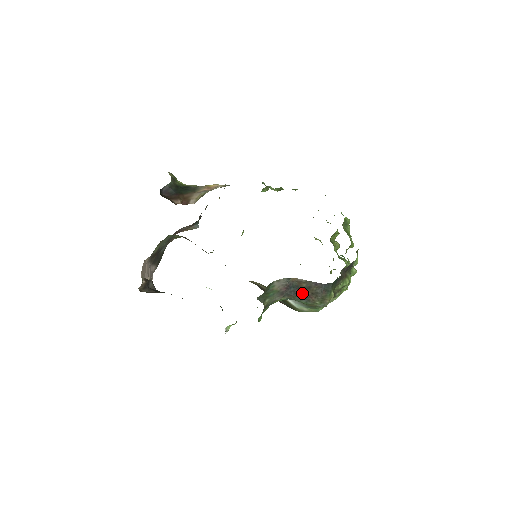
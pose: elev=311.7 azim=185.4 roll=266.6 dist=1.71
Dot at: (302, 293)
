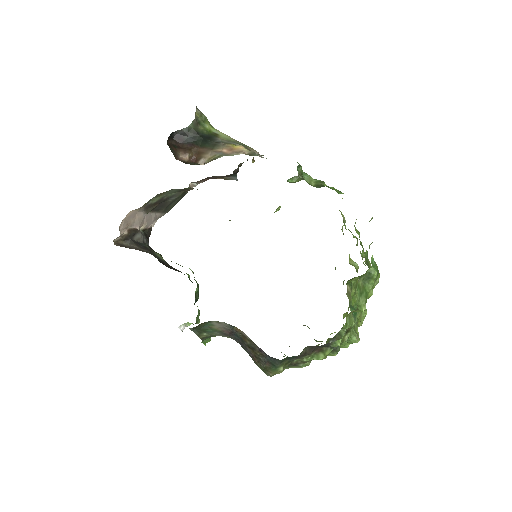
Dot at: (246, 348)
